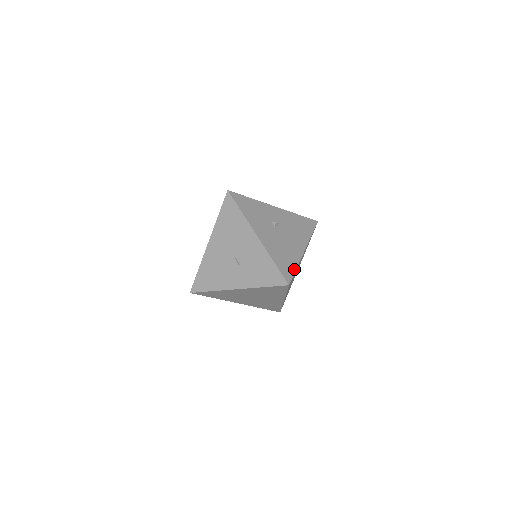
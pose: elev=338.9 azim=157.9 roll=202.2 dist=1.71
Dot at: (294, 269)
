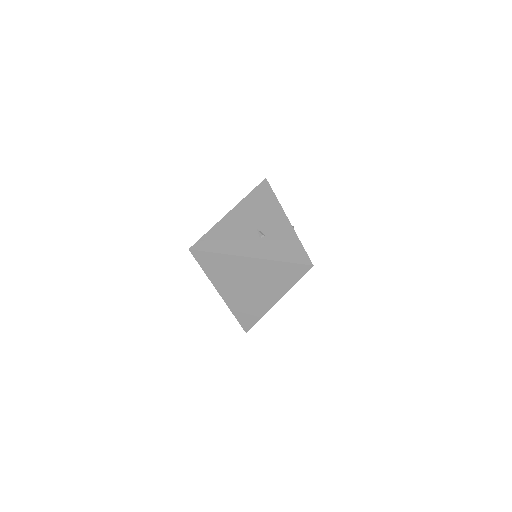
Dot at: occluded
